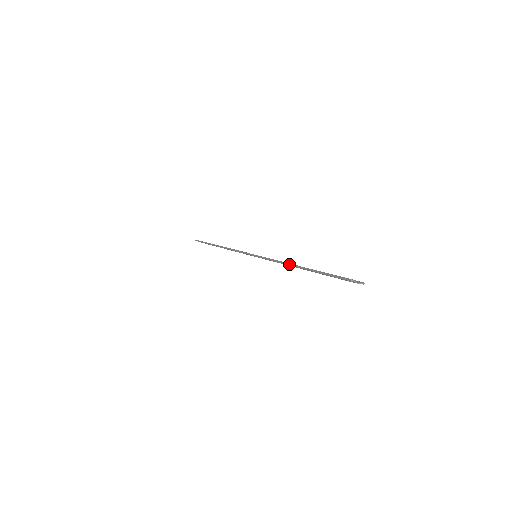
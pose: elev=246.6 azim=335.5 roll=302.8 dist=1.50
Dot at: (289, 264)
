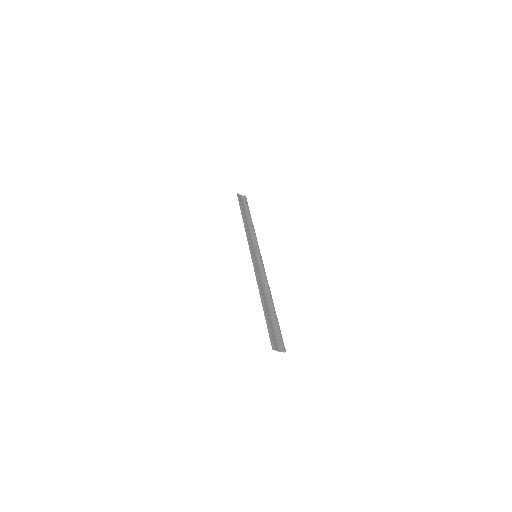
Dot at: (259, 293)
